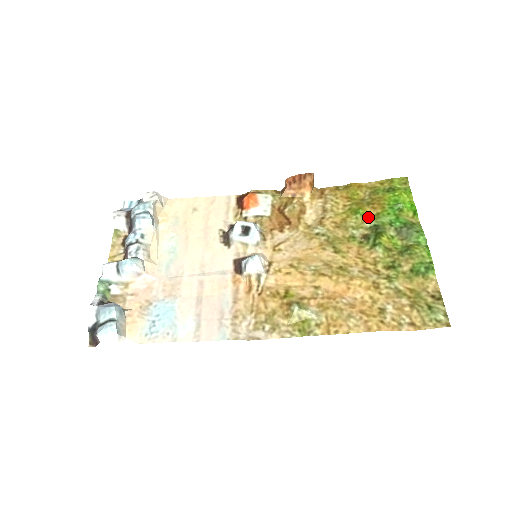
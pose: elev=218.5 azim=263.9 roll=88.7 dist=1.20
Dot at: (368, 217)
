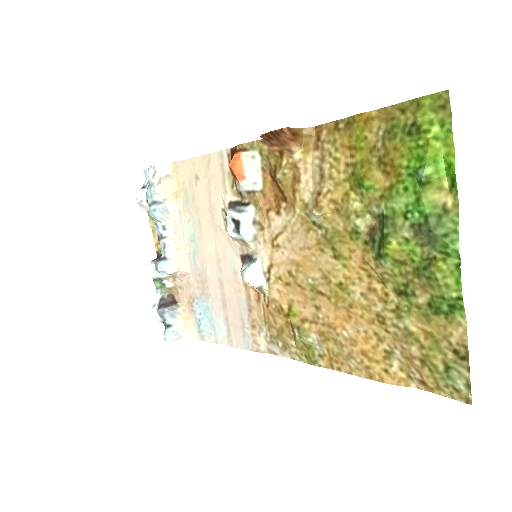
Dot at: (376, 194)
